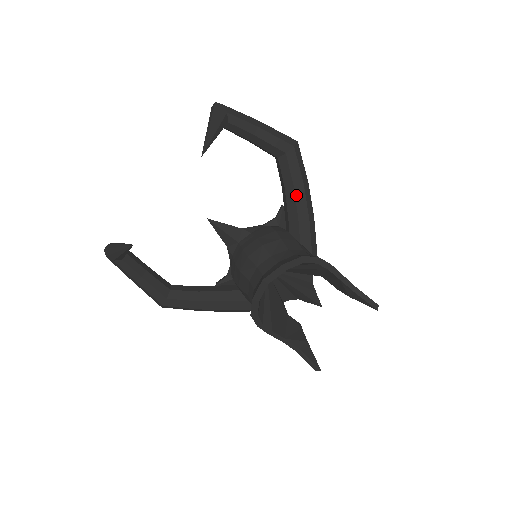
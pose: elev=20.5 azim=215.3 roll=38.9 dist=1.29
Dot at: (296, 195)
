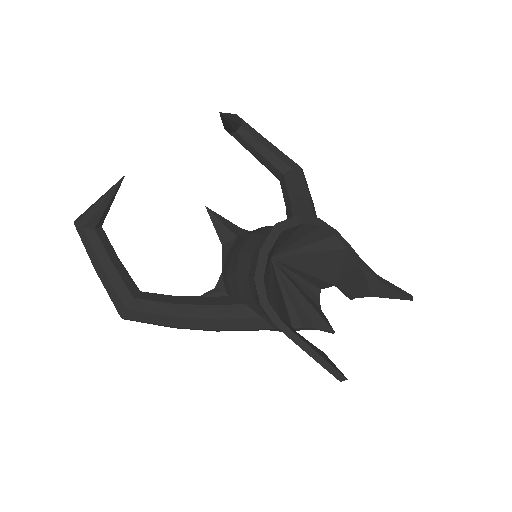
Dot at: (302, 203)
